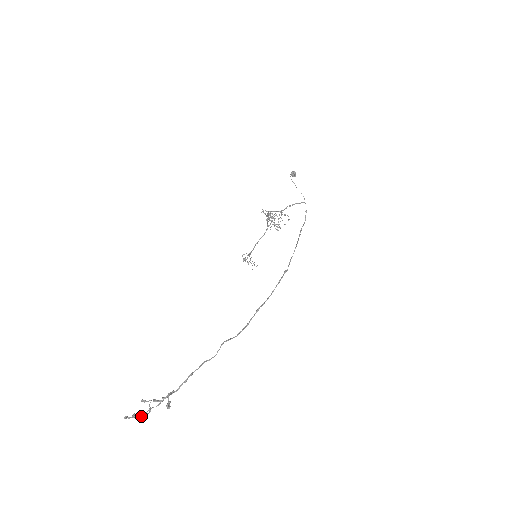
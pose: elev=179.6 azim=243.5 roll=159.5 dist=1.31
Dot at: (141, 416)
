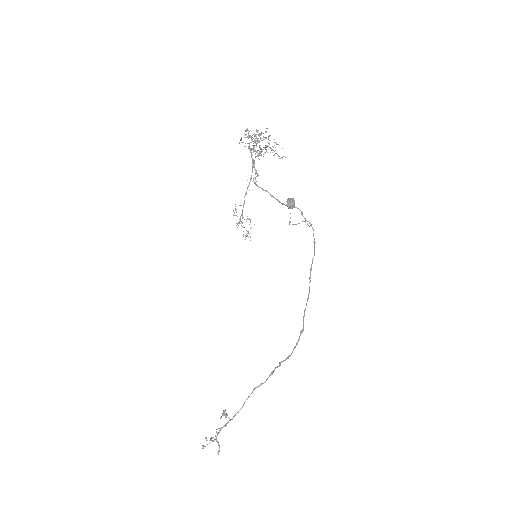
Dot at: occluded
